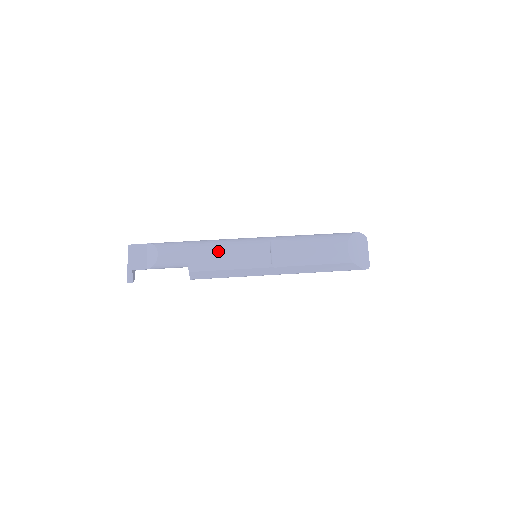
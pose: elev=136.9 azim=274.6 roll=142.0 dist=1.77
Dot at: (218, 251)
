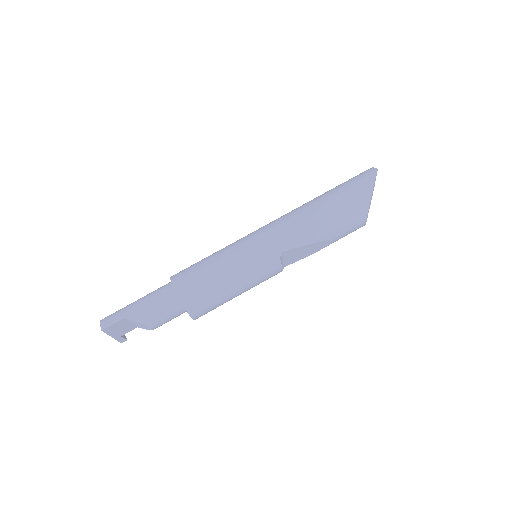
Dot at: (225, 298)
